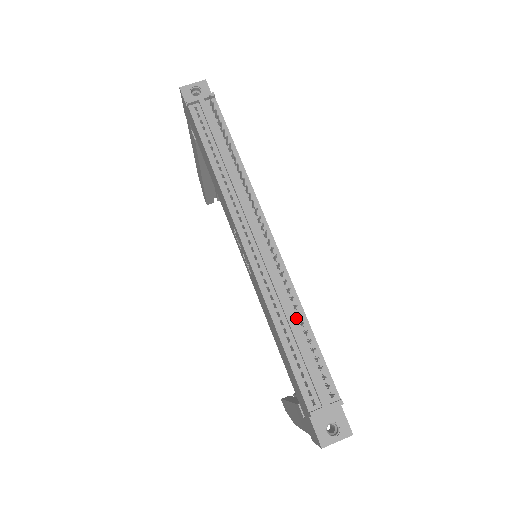
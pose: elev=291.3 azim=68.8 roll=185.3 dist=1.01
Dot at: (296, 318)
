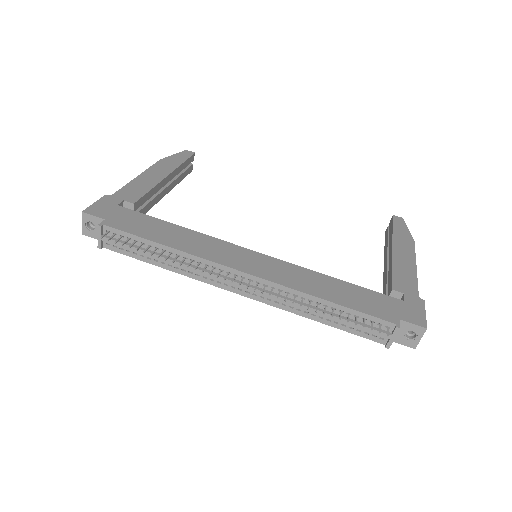
Dot at: (318, 306)
